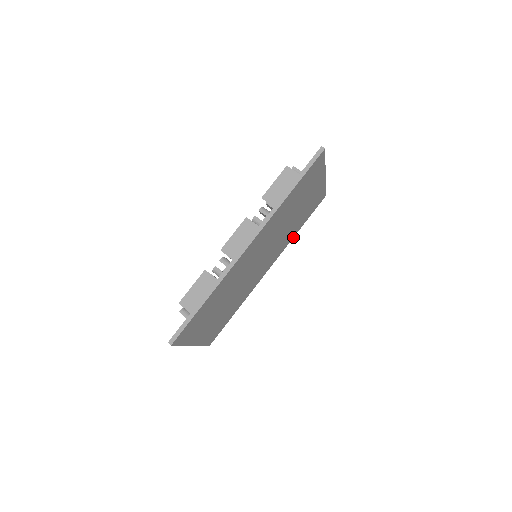
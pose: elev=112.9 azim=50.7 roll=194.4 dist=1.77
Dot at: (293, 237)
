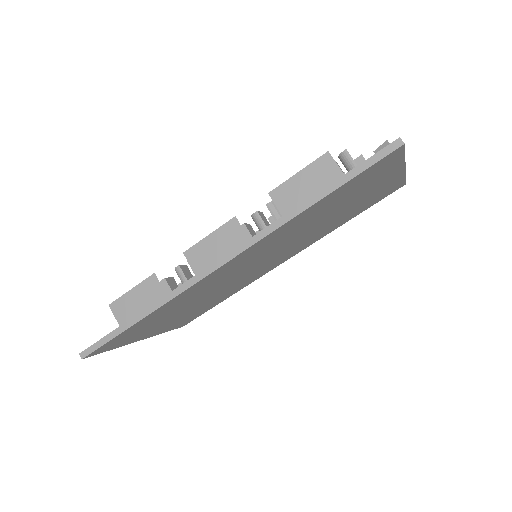
Dot at: (334, 229)
